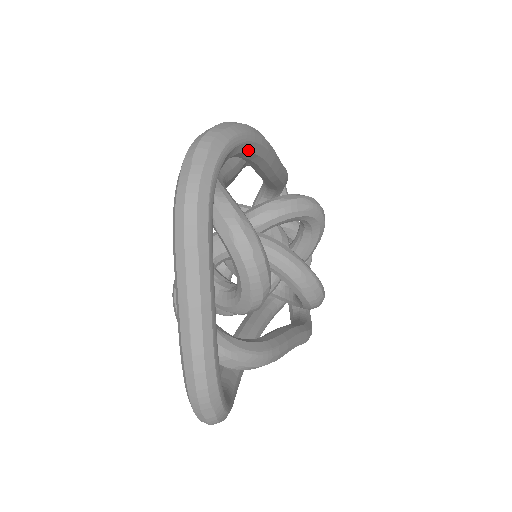
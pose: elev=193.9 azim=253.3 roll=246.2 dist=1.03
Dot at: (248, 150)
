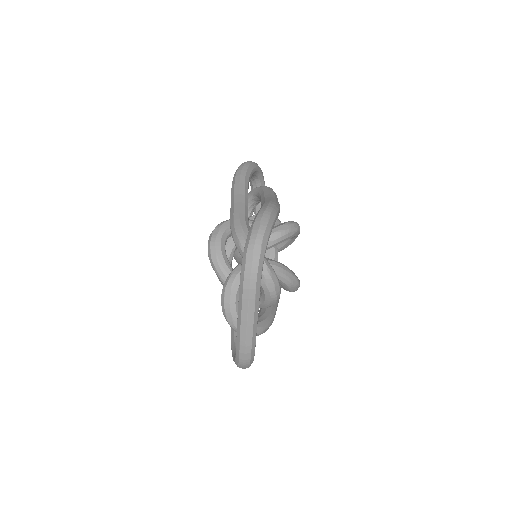
Dot at: occluded
